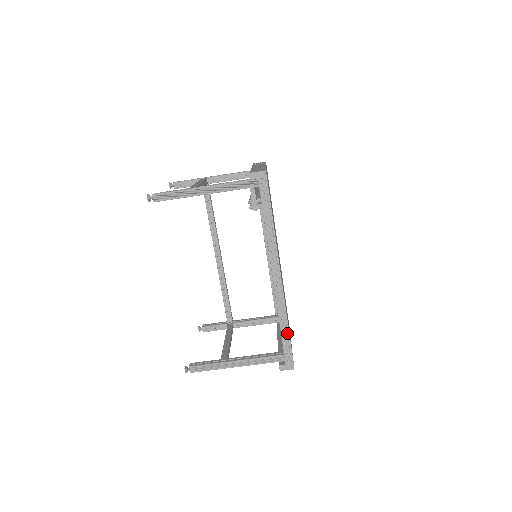
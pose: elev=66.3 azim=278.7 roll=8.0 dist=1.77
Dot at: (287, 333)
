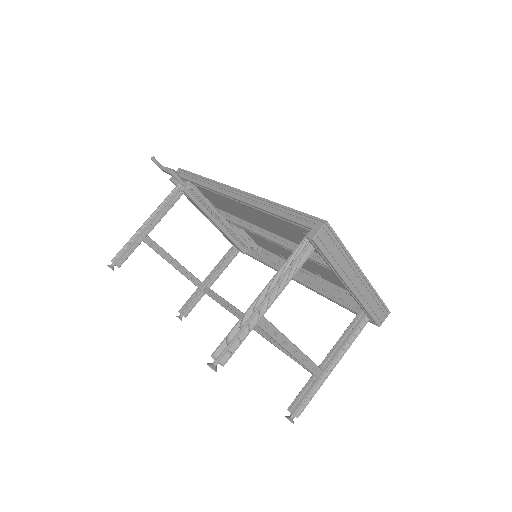
Dot at: (283, 209)
